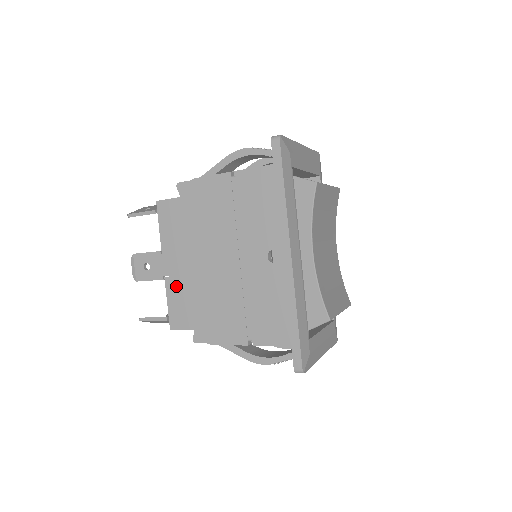
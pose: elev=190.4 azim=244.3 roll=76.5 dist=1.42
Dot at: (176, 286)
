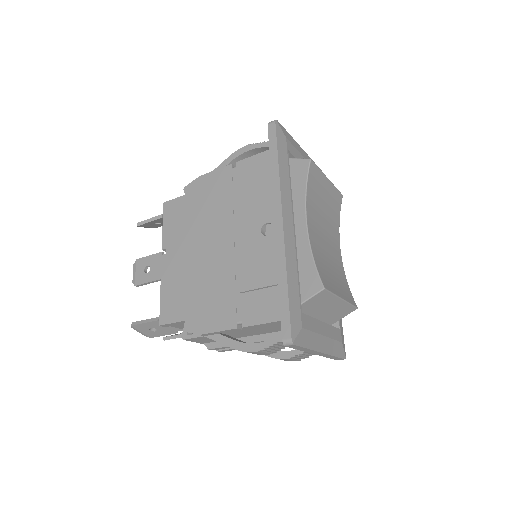
Dot at: (171, 279)
